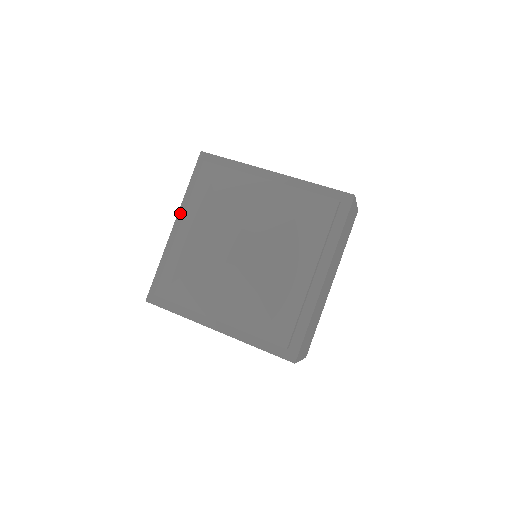
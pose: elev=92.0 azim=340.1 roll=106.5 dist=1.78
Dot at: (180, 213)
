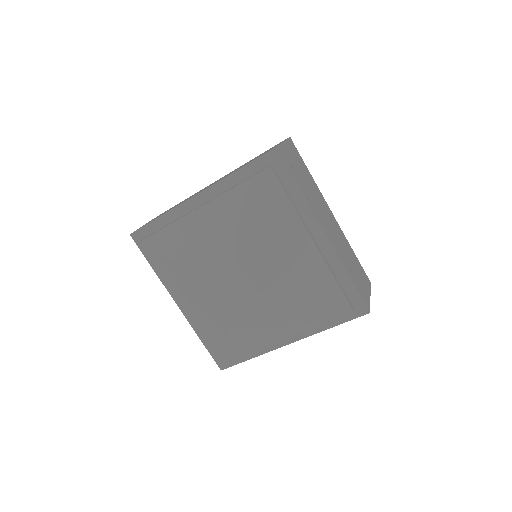
Dot at: (211, 189)
